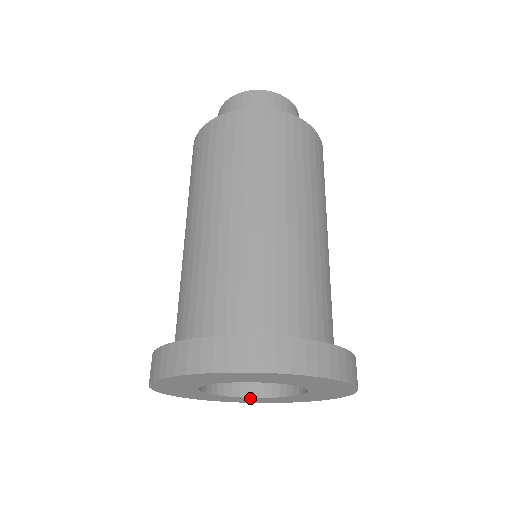
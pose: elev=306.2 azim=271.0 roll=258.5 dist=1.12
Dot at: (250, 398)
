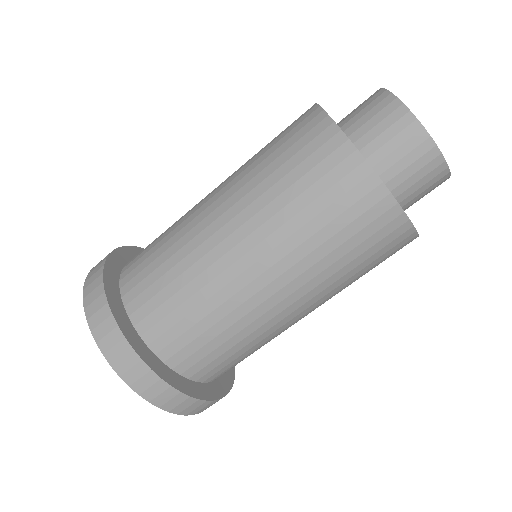
Dot at: occluded
